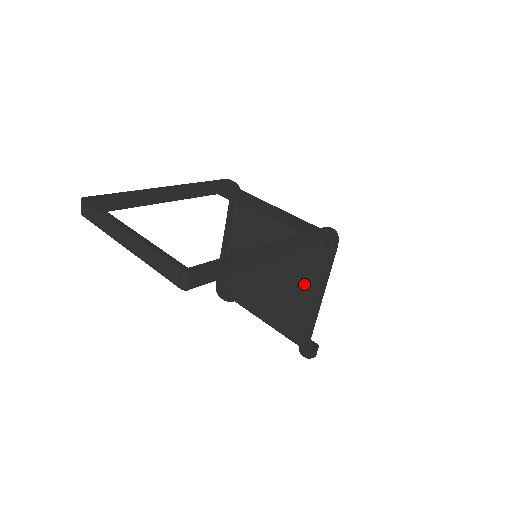
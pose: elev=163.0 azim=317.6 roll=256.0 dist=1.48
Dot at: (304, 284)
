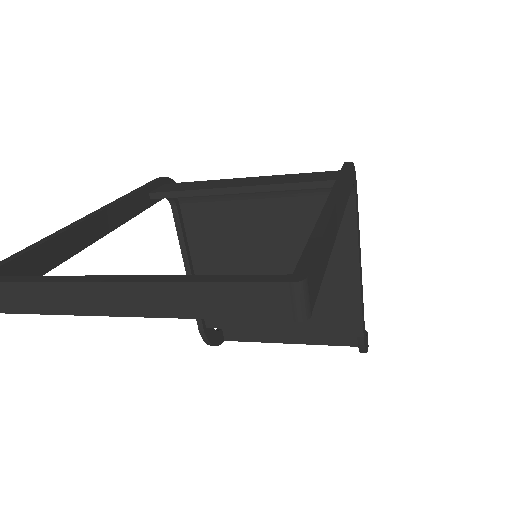
Dot at: (332, 260)
